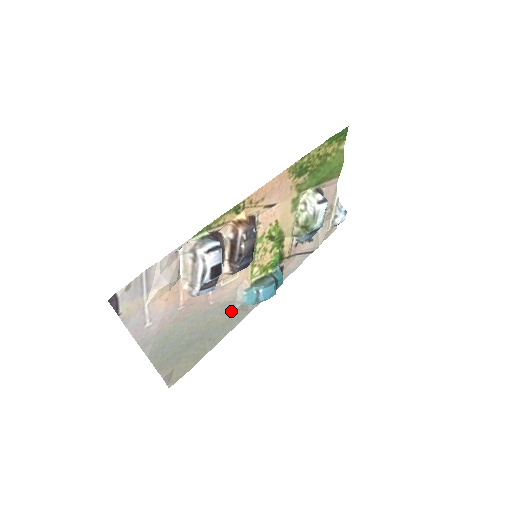
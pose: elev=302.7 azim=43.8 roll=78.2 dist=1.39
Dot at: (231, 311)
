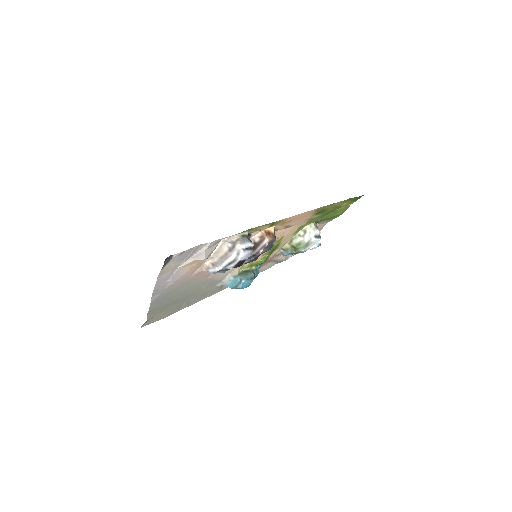
Dot at: (213, 286)
